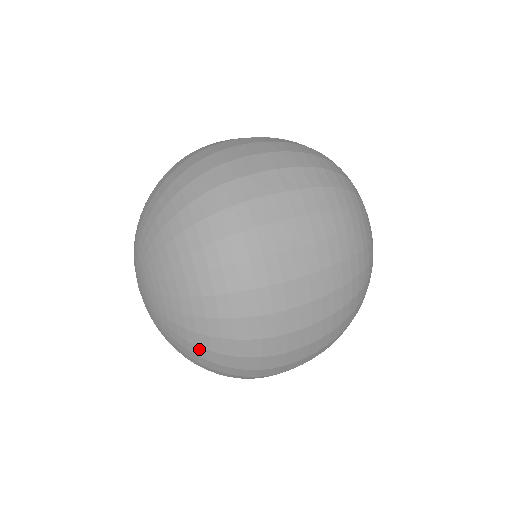
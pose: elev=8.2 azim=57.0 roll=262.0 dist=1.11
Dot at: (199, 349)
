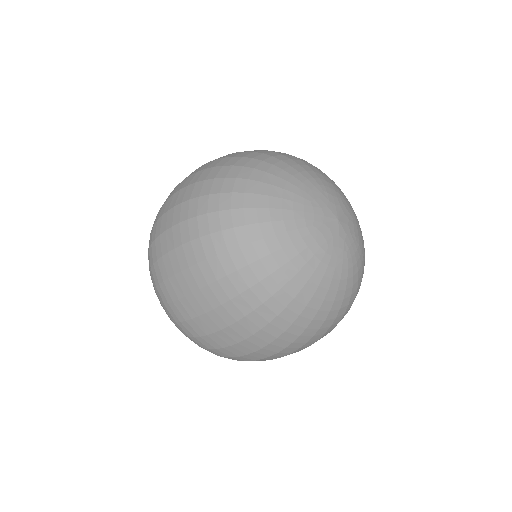
Dot at: occluded
